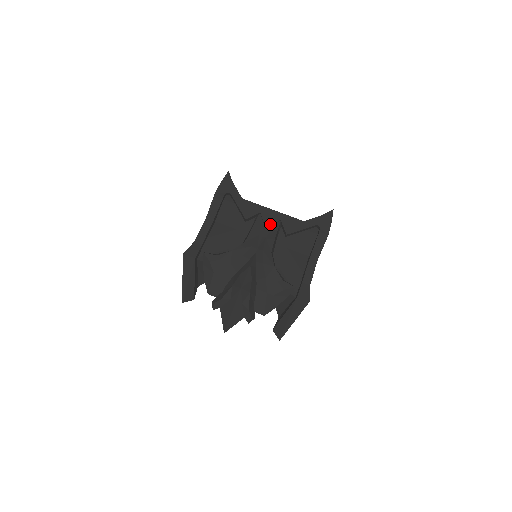
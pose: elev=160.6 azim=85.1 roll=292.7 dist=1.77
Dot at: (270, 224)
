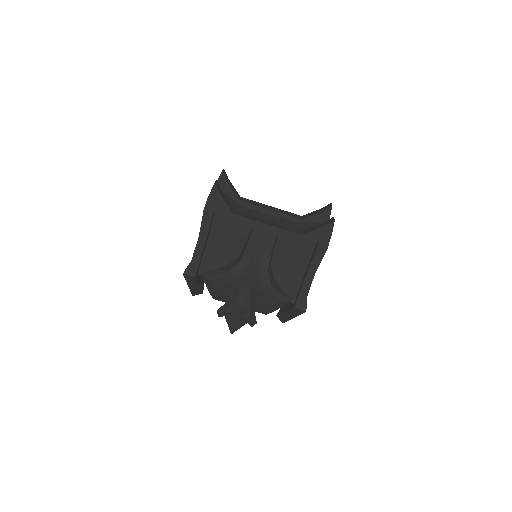
Dot at: (265, 239)
